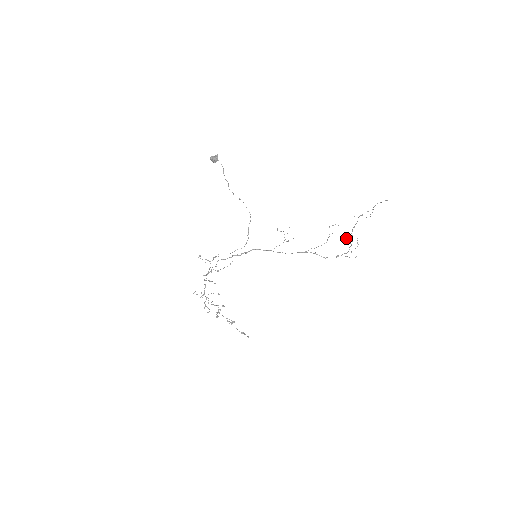
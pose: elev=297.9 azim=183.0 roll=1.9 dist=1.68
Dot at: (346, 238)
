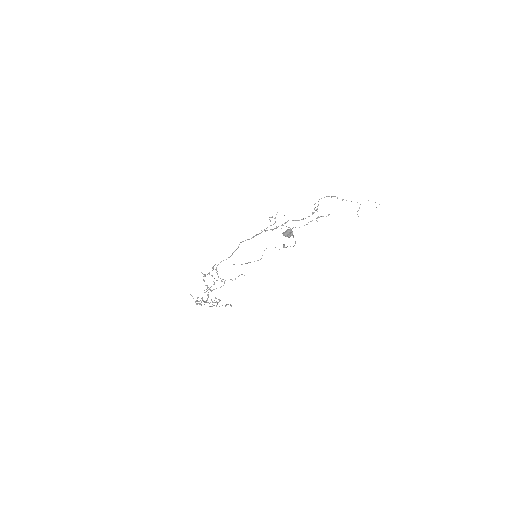
Dot at: (315, 207)
